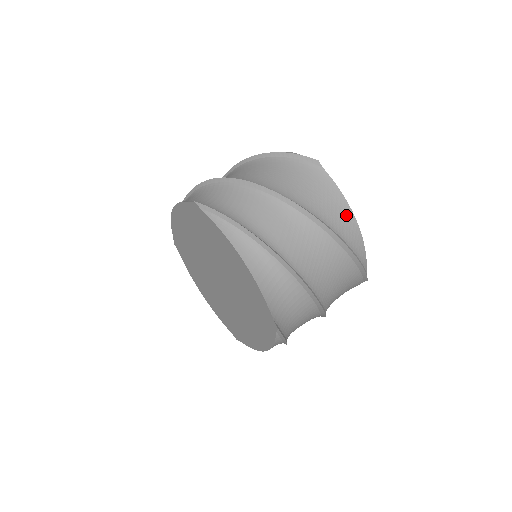
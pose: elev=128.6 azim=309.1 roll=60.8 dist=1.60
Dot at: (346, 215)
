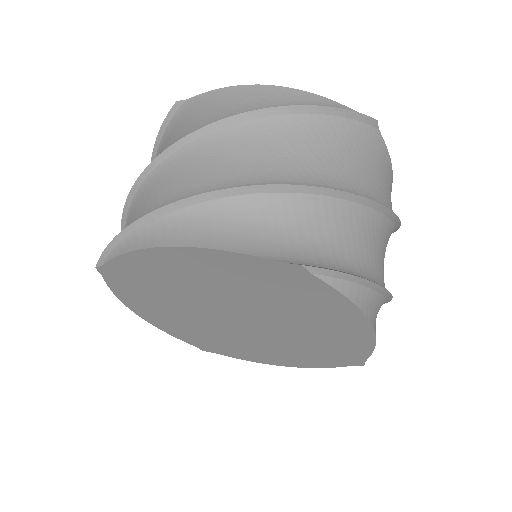
Dot at: (249, 94)
